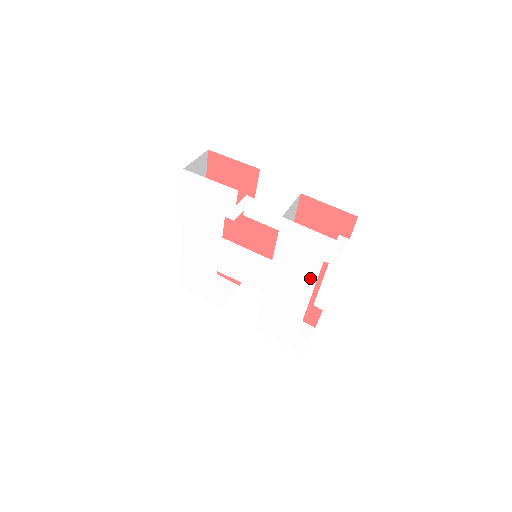
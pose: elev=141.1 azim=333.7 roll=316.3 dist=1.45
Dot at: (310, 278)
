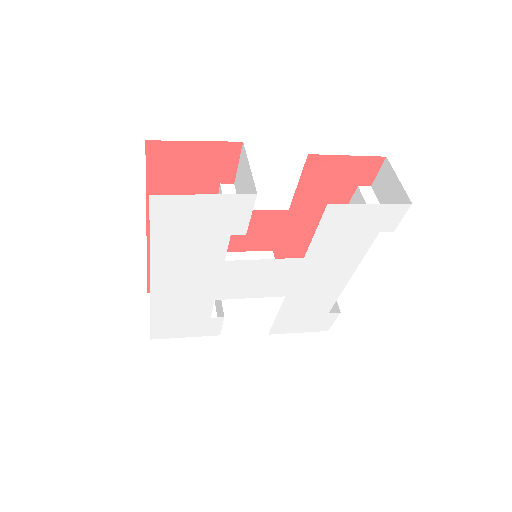
Dot at: (356, 256)
